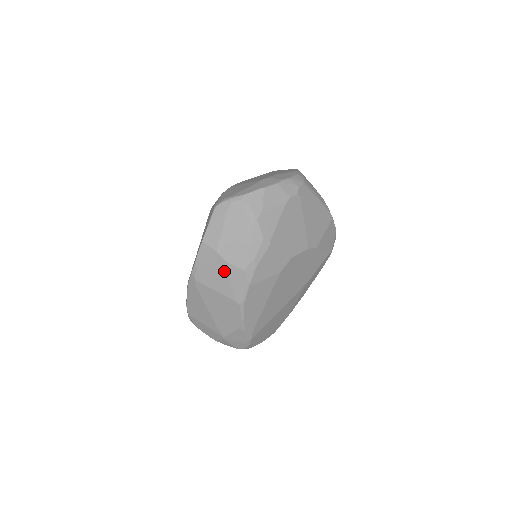
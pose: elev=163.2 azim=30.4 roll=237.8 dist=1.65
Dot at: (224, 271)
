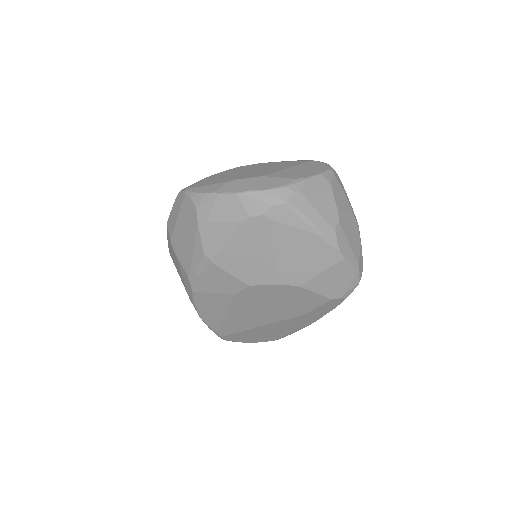
Dot at: (178, 263)
